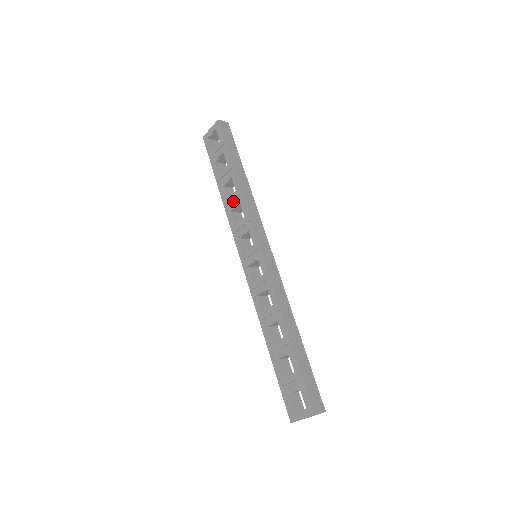
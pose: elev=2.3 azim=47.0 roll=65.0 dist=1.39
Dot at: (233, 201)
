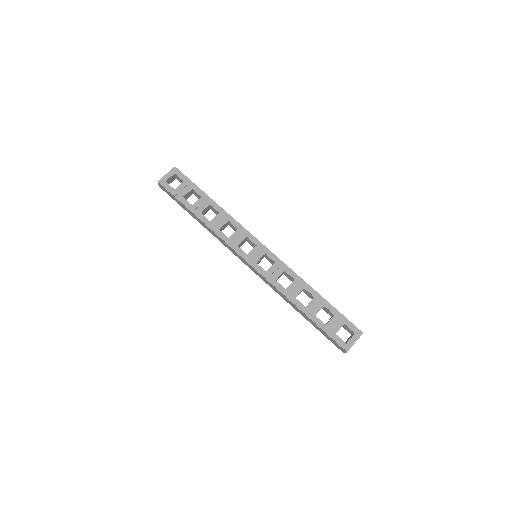
Dot at: (220, 221)
